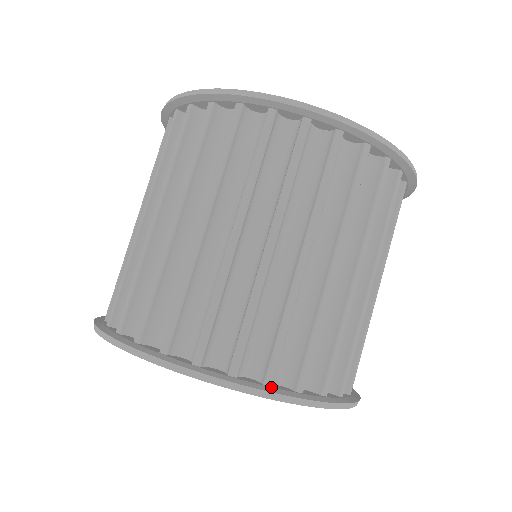
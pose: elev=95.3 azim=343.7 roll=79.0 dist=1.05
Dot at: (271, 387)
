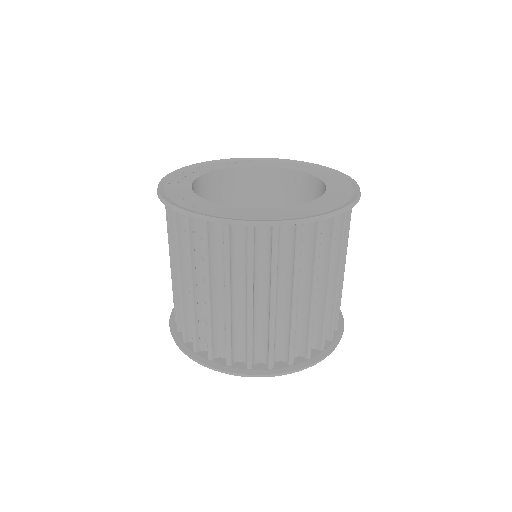
Dot at: (334, 340)
